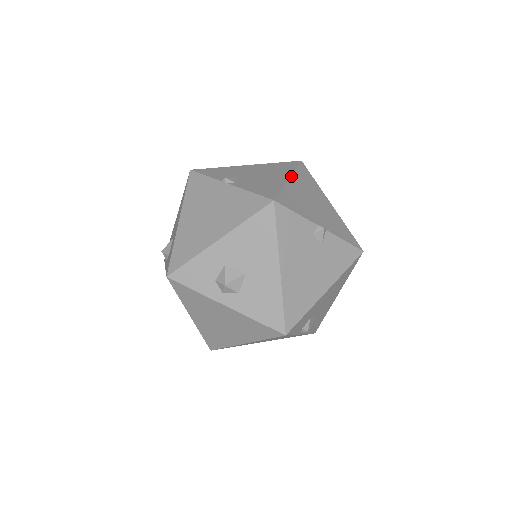
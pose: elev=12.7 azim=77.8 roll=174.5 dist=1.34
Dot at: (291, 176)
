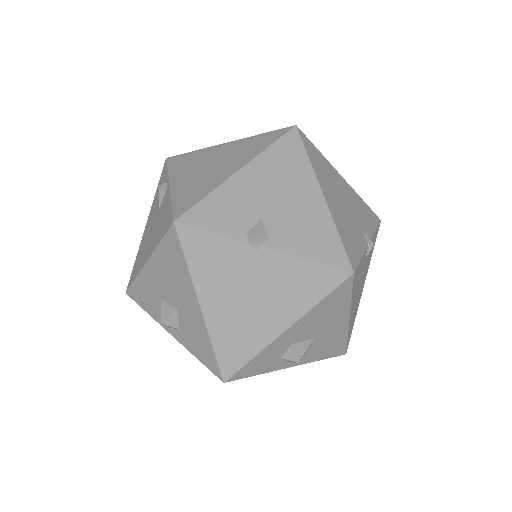
Dot at: (320, 186)
